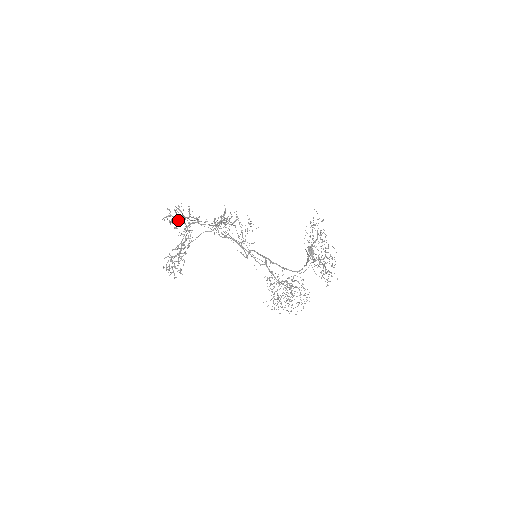
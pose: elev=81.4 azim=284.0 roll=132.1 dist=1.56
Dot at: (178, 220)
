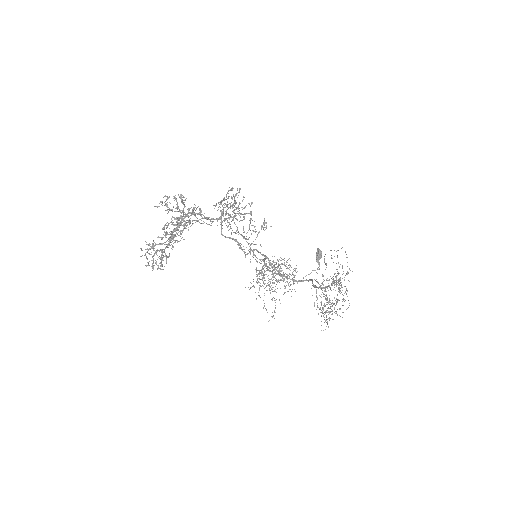
Dot at: occluded
